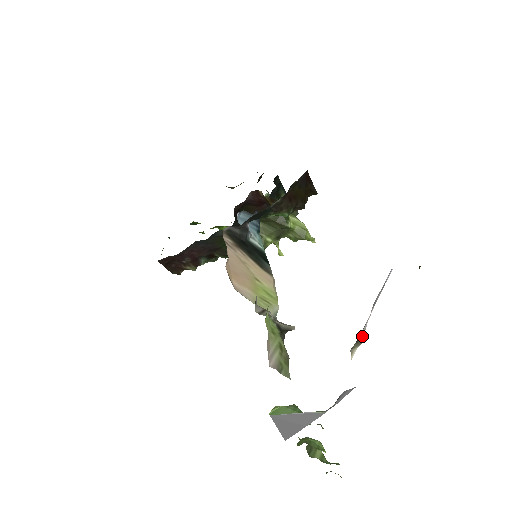
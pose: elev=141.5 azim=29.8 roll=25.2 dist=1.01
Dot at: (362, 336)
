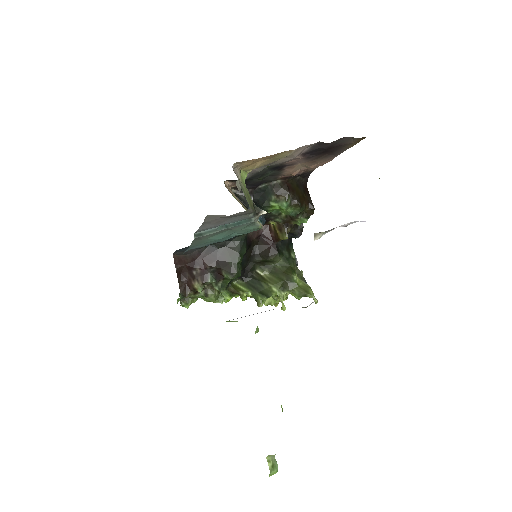
Dot at: (327, 231)
